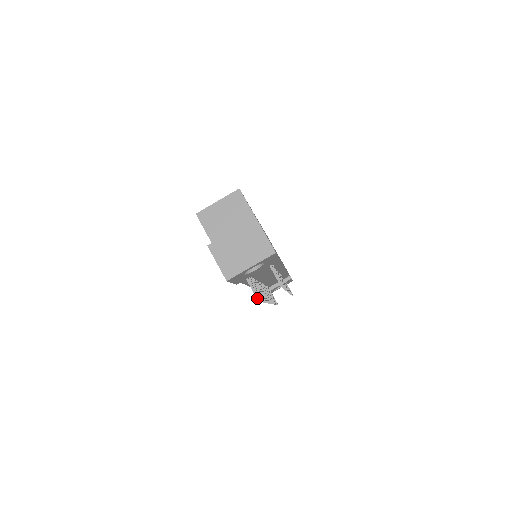
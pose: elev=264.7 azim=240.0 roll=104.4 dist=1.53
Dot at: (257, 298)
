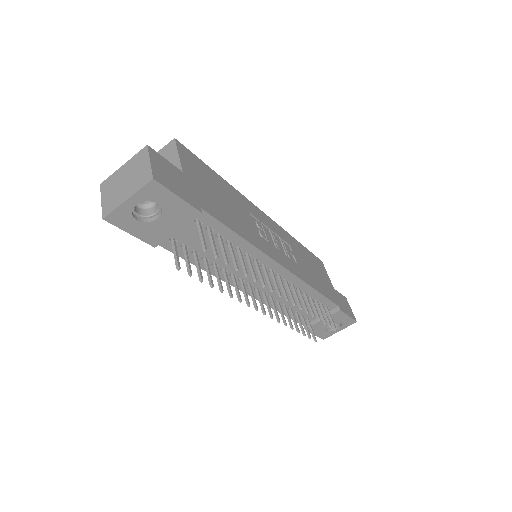
Dot at: (176, 265)
